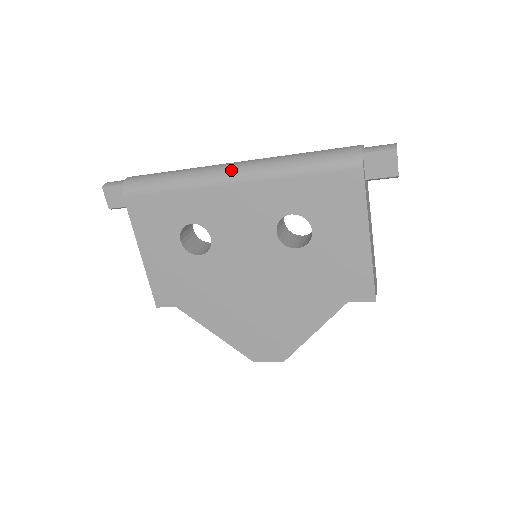
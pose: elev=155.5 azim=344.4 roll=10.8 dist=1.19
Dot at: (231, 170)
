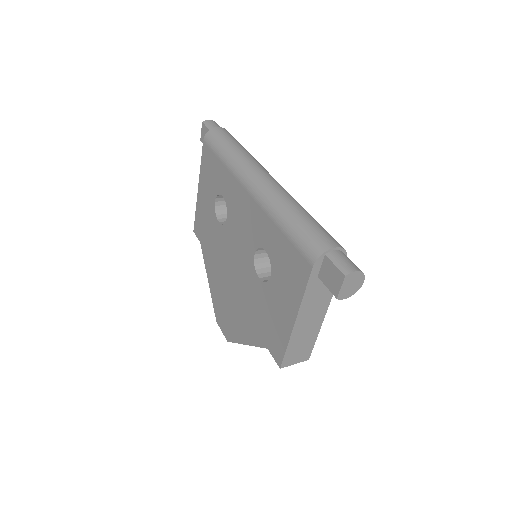
Dot at: (255, 181)
